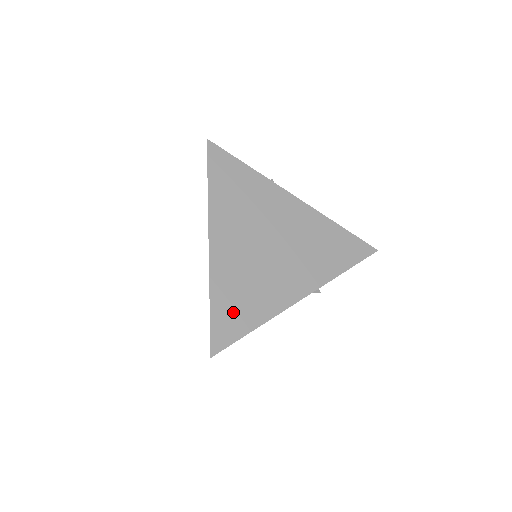
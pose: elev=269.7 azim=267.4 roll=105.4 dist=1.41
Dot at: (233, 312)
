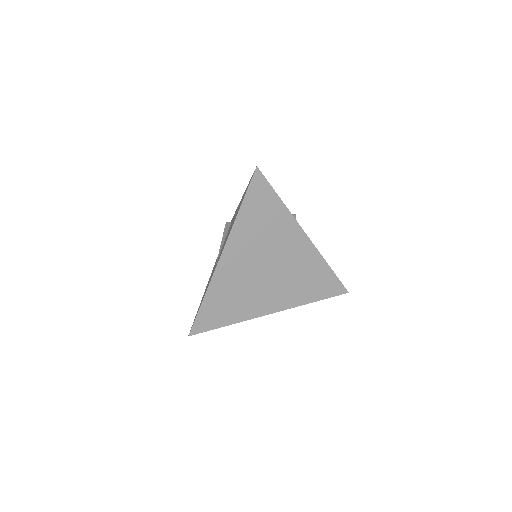
Dot at: (217, 311)
